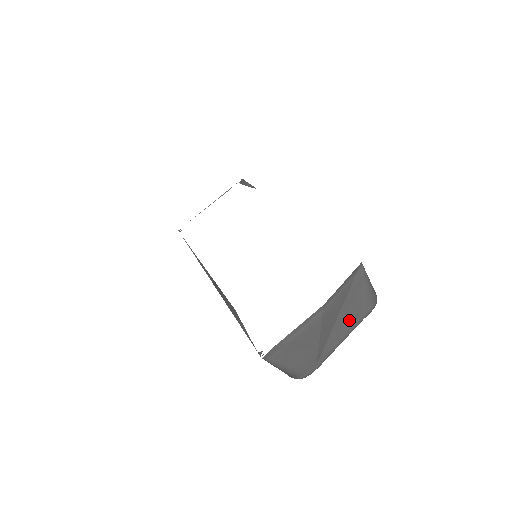
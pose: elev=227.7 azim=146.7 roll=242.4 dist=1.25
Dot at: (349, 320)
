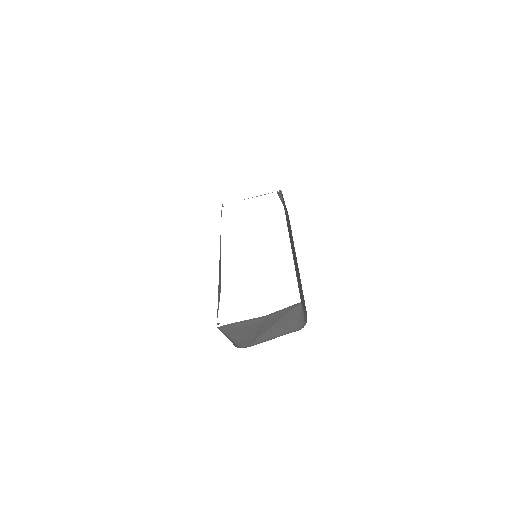
Dot at: (280, 330)
